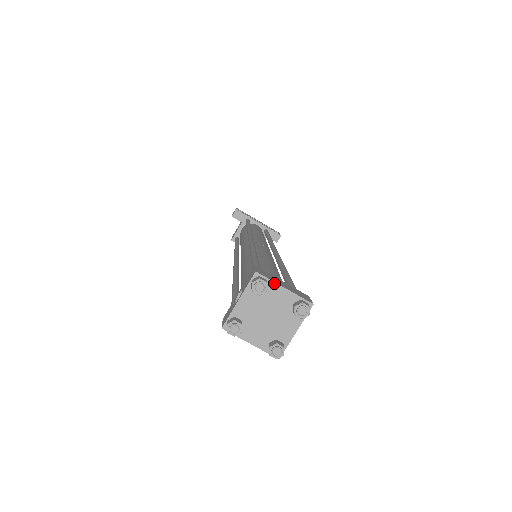
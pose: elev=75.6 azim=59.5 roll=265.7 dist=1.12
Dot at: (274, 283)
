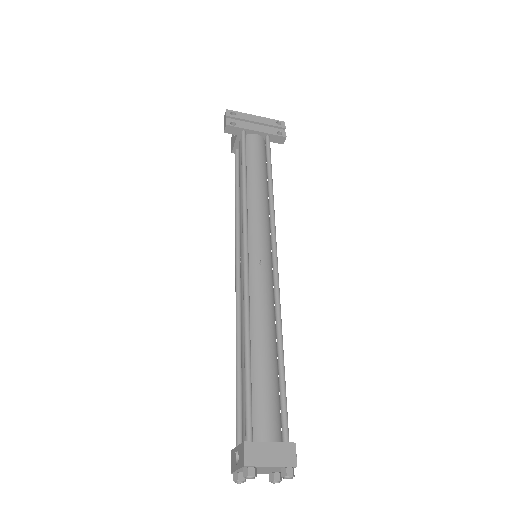
Dot at: (261, 467)
